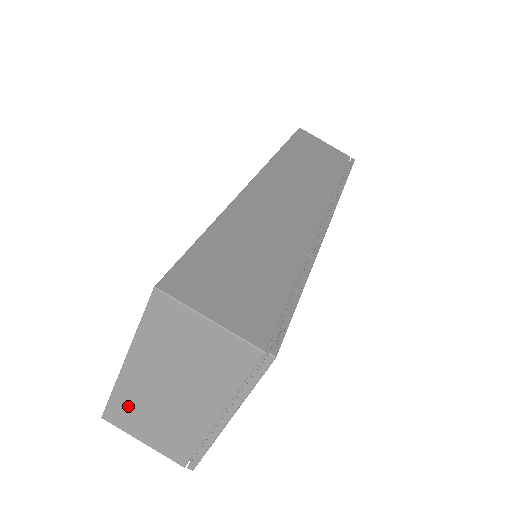
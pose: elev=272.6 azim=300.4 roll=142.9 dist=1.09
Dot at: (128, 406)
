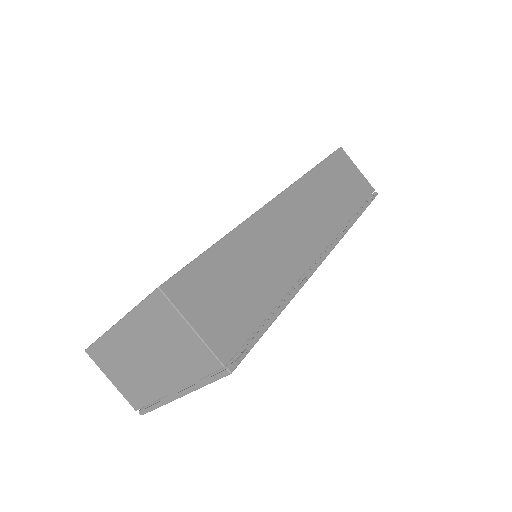
Dot at: (108, 353)
